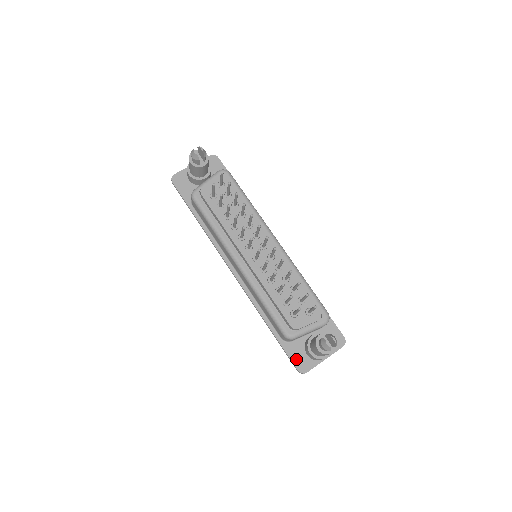
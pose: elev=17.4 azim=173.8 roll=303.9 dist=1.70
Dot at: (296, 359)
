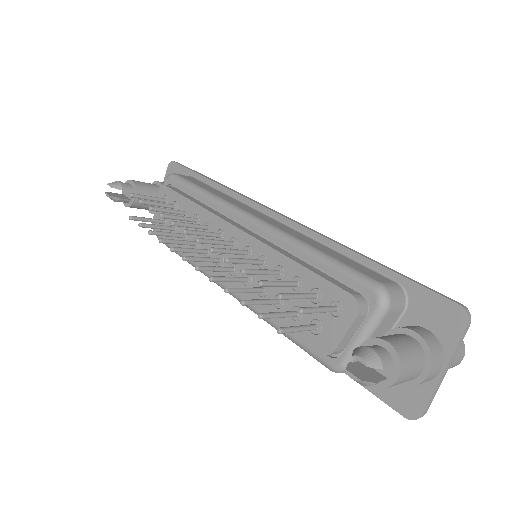
Dot at: (390, 395)
